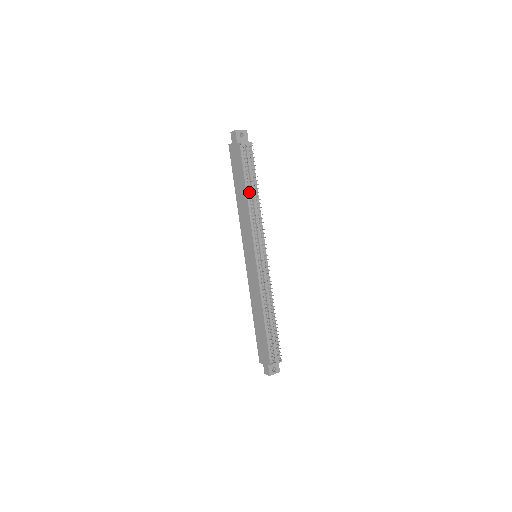
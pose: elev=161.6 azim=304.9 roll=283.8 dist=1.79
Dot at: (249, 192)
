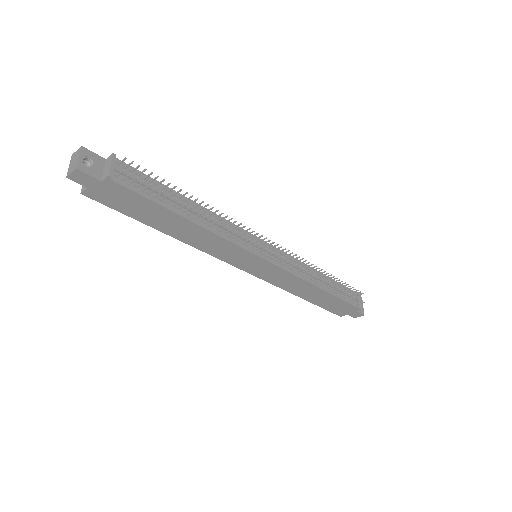
Dot at: (187, 214)
